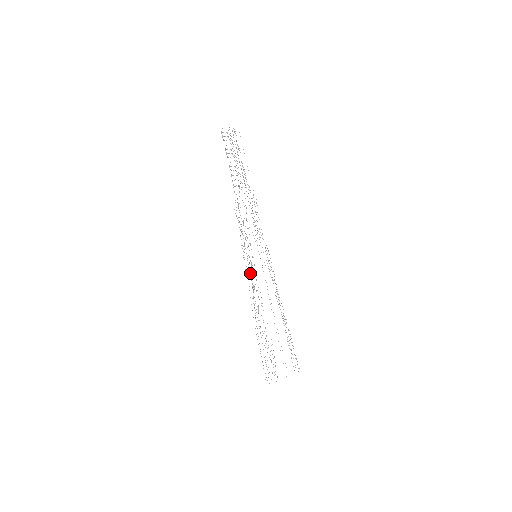
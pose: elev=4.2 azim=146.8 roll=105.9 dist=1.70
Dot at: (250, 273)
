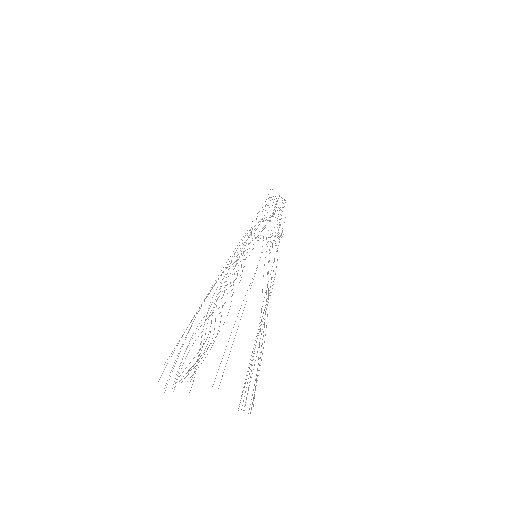
Dot at: occluded
